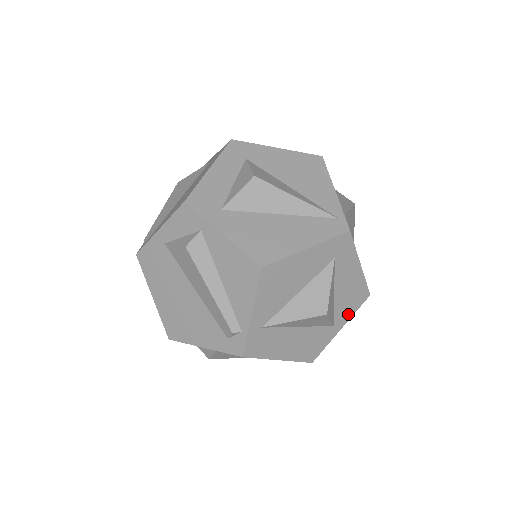
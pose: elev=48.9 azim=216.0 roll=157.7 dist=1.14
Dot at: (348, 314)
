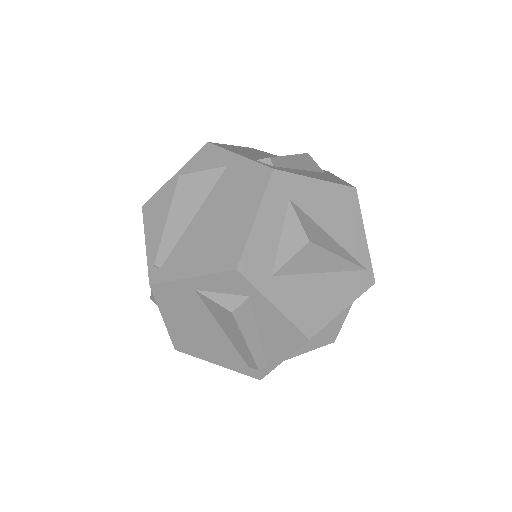
Dot at: occluded
